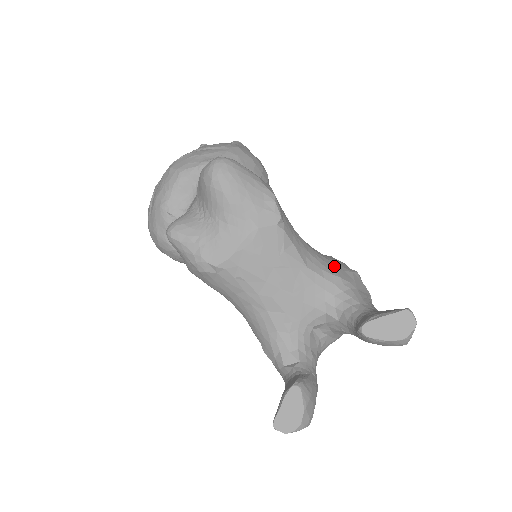
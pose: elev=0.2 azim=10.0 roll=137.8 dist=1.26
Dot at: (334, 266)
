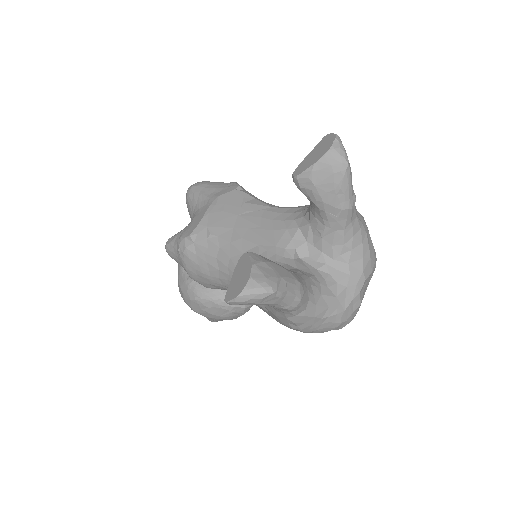
Dot at: occluded
